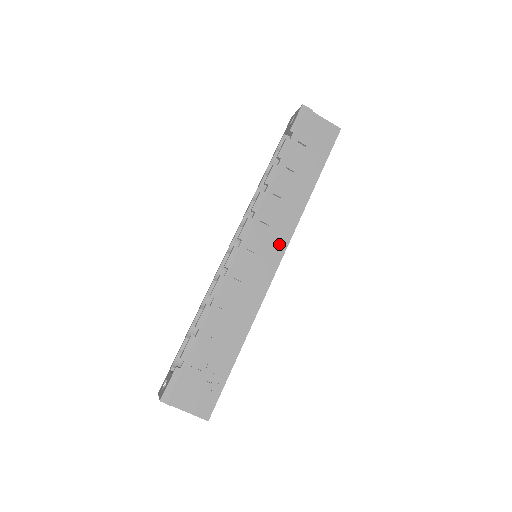
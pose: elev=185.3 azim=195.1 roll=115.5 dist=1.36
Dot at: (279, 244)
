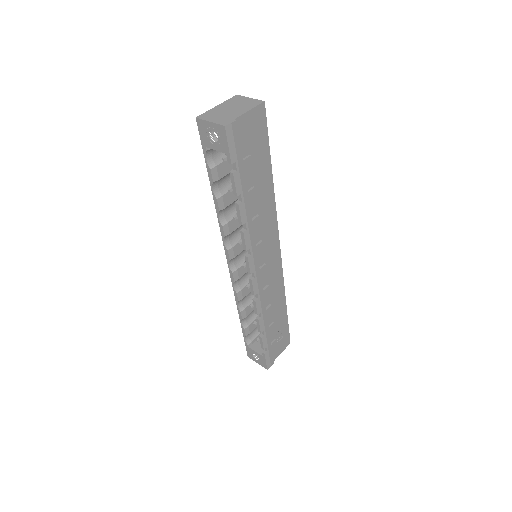
Dot at: (273, 241)
